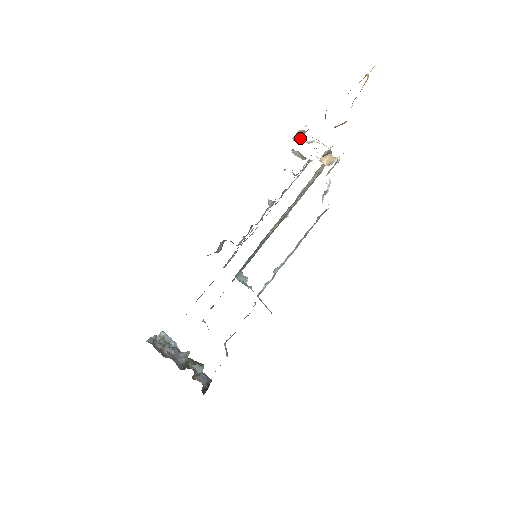
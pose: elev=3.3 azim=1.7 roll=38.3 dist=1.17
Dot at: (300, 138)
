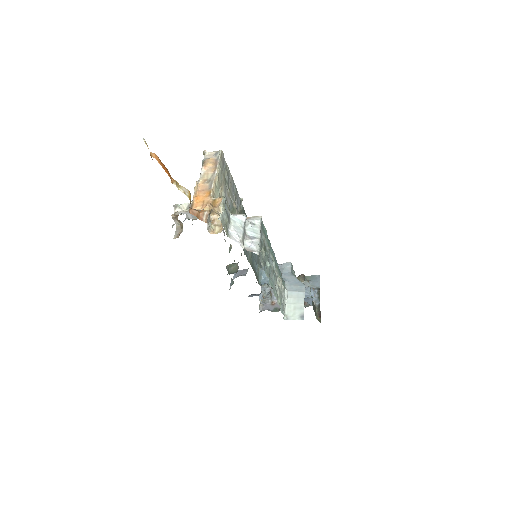
Dot at: (180, 222)
